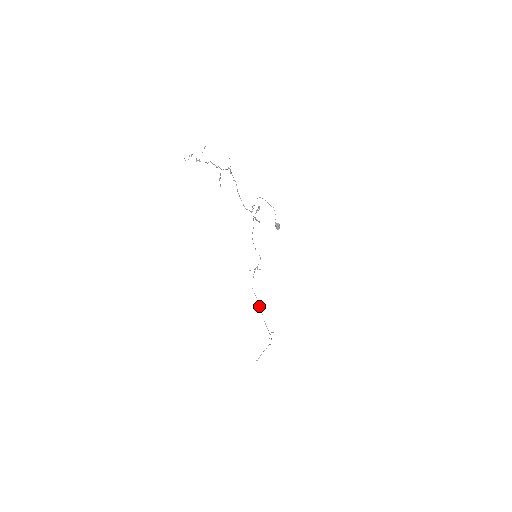
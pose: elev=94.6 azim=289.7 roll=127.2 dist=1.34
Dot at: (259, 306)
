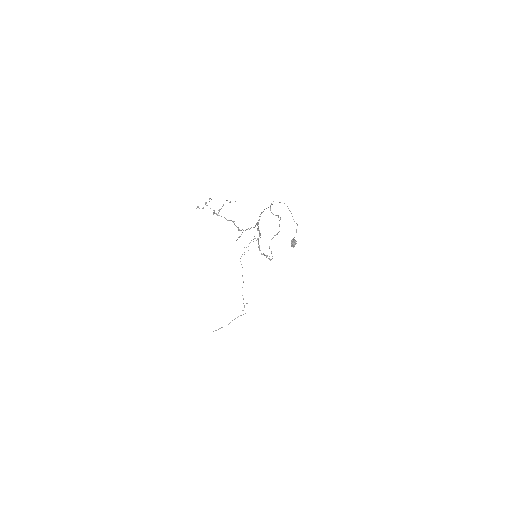
Dot at: (242, 276)
